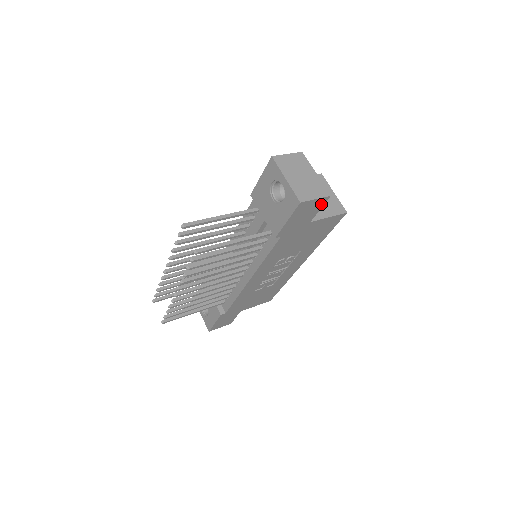
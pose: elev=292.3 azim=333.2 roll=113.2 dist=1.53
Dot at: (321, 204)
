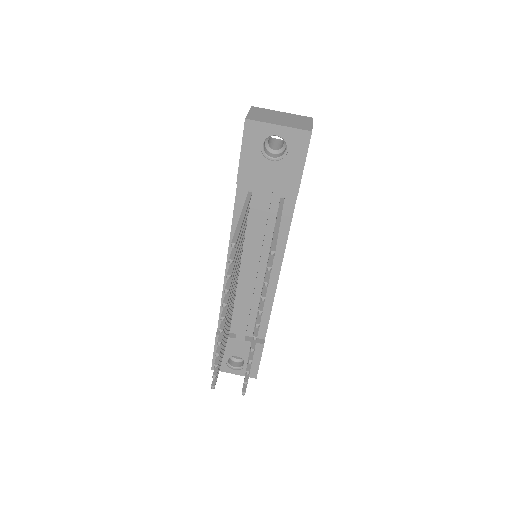
Dot at: occluded
